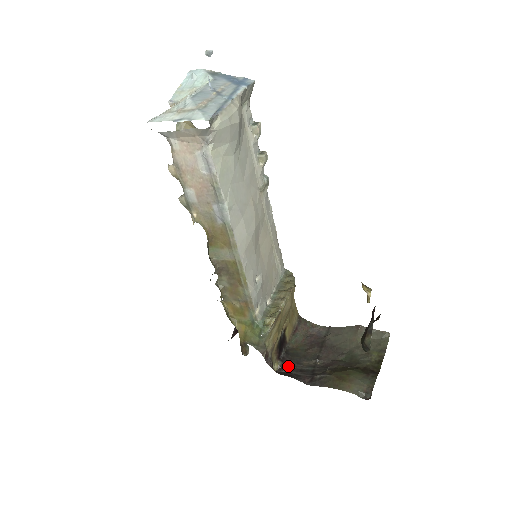
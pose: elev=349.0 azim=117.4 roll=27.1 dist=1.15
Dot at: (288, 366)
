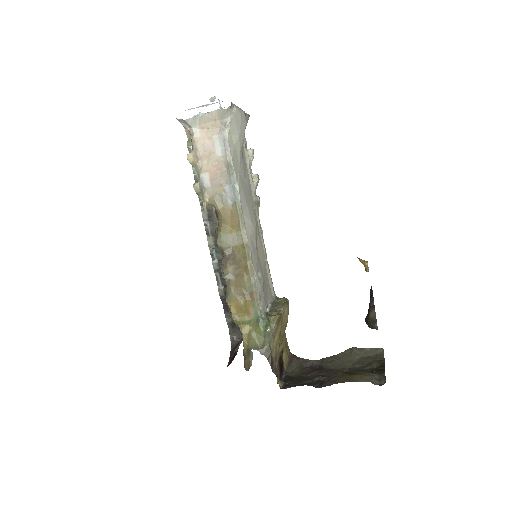
Dot at: (292, 384)
